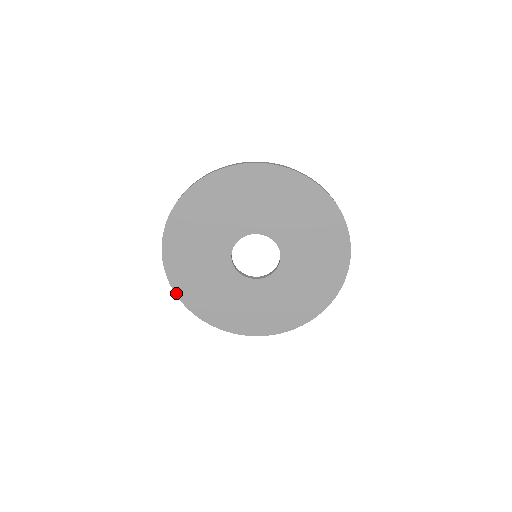
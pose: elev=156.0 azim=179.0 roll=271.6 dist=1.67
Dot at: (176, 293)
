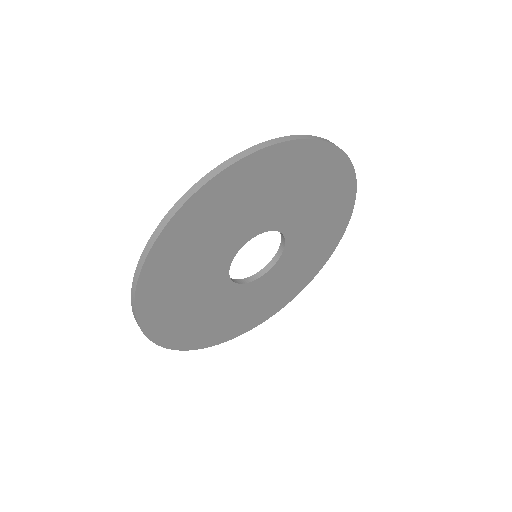
Dot at: (169, 348)
